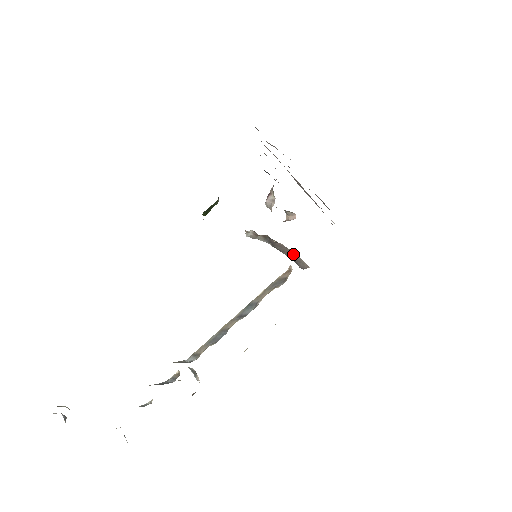
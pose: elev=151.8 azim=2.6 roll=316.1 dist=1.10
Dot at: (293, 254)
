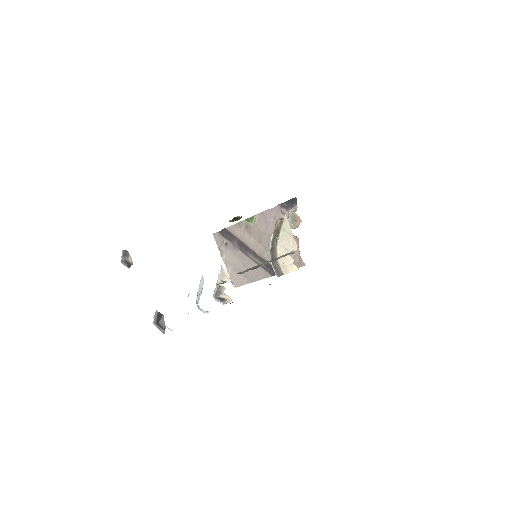
Dot at: (277, 263)
